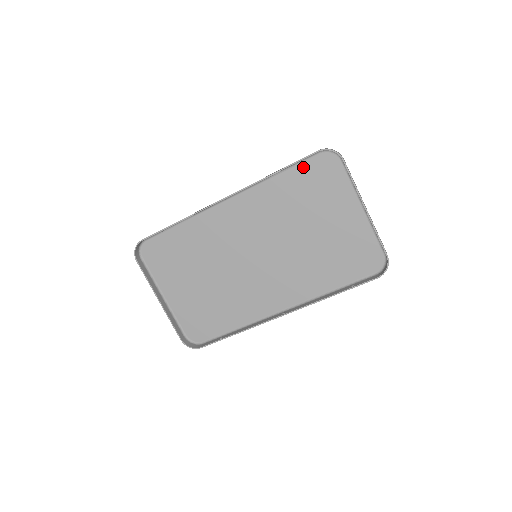
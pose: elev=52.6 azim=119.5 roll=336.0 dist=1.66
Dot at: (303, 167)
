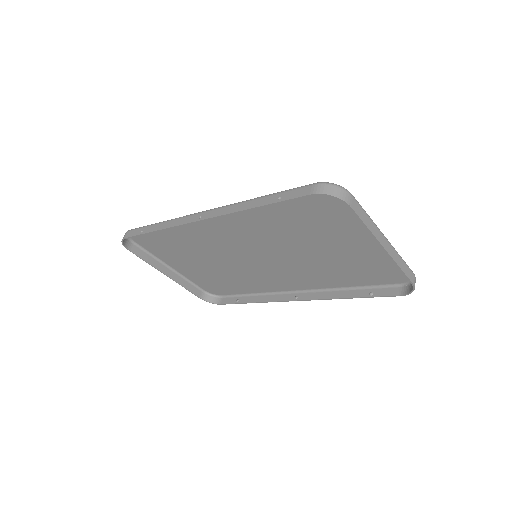
Dot at: occluded
